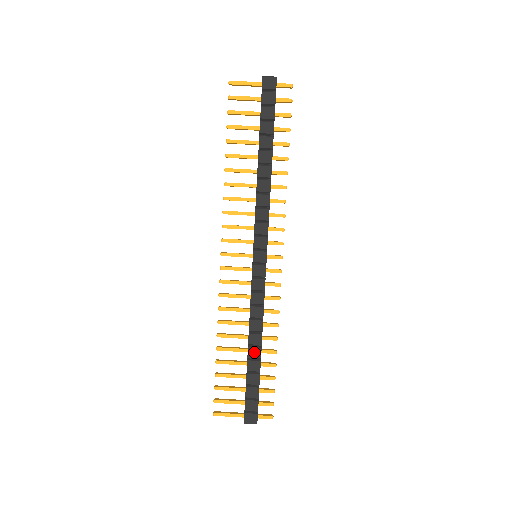
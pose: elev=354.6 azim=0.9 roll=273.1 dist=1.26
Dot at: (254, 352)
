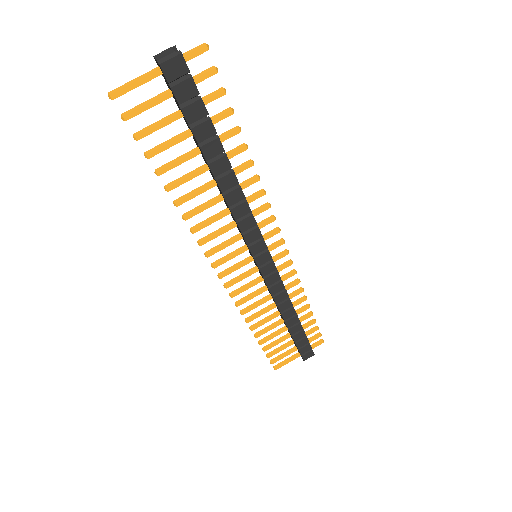
Dot at: (292, 322)
